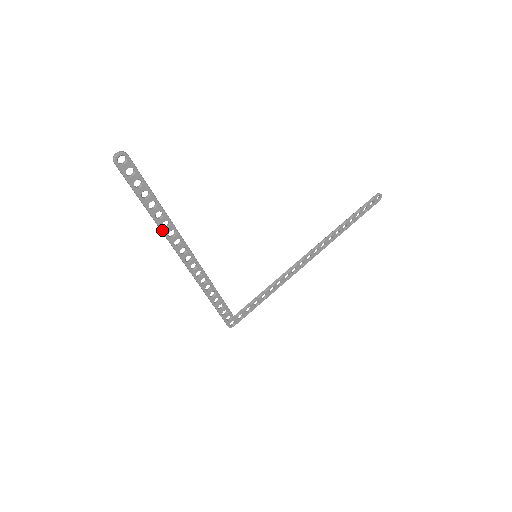
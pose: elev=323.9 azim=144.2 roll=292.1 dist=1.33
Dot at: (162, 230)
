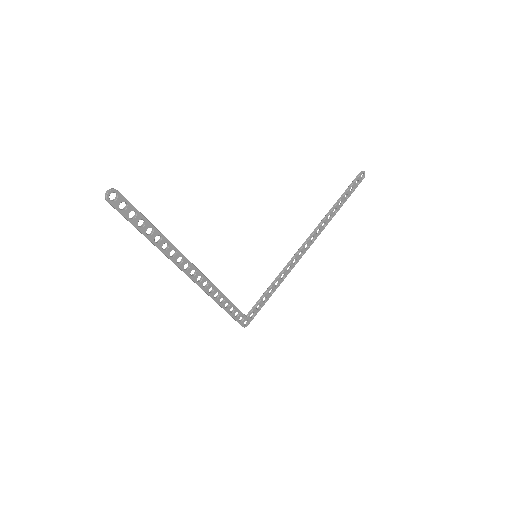
Dot at: (163, 252)
